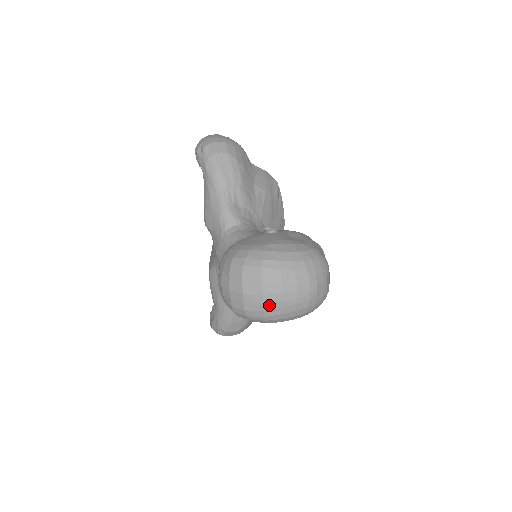
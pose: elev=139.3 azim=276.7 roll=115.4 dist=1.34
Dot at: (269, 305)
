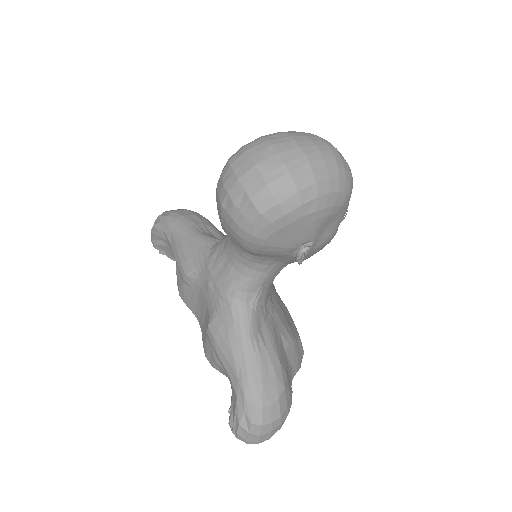
Dot at: (292, 163)
